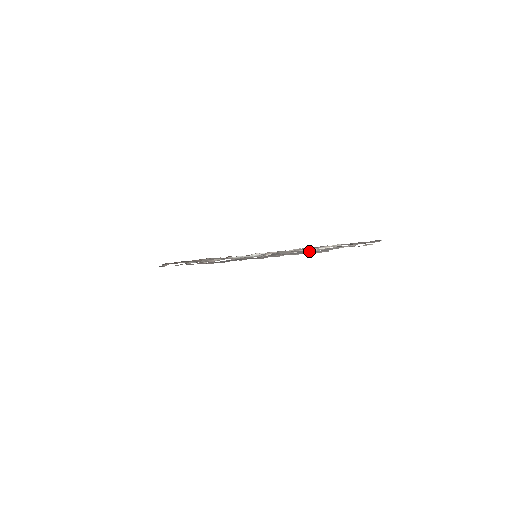
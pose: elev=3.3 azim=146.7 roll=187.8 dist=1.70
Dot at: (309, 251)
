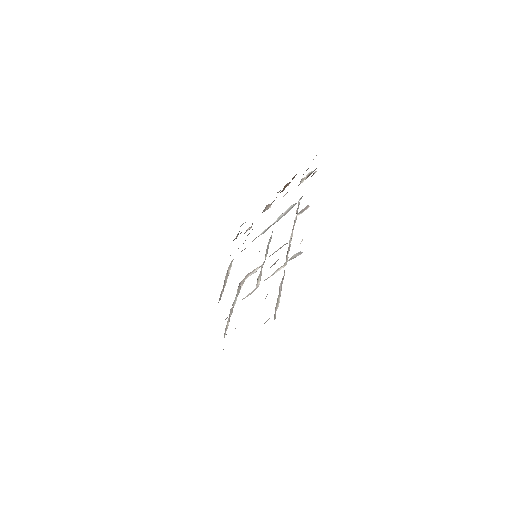
Dot at: occluded
